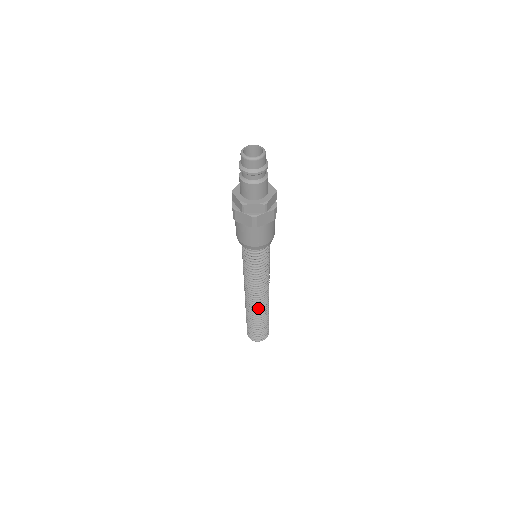
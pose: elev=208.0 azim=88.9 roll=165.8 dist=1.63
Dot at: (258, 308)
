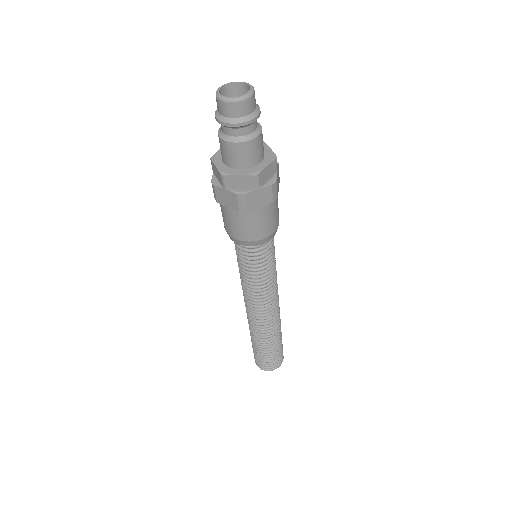
Dot at: (263, 328)
